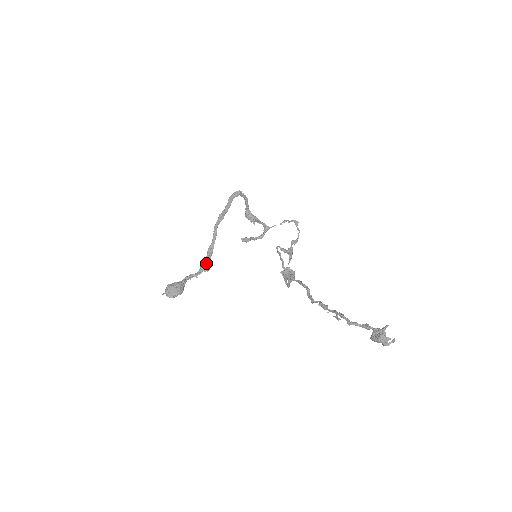
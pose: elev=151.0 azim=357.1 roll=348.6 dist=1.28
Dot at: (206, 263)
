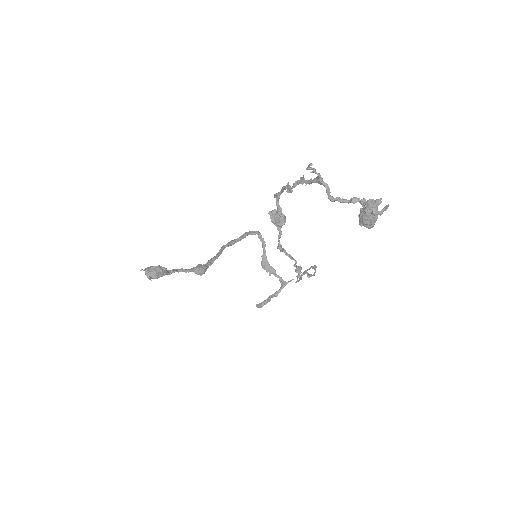
Dot at: (201, 265)
